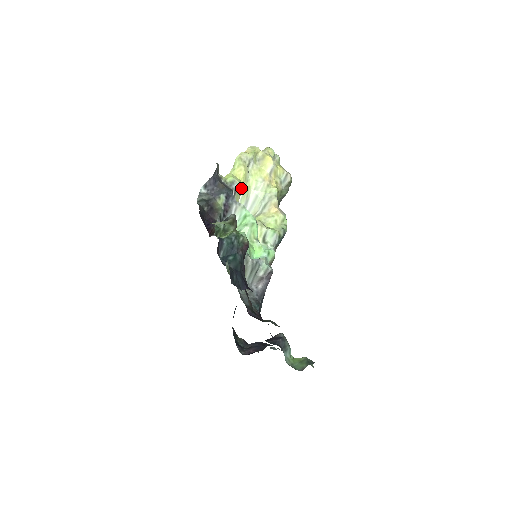
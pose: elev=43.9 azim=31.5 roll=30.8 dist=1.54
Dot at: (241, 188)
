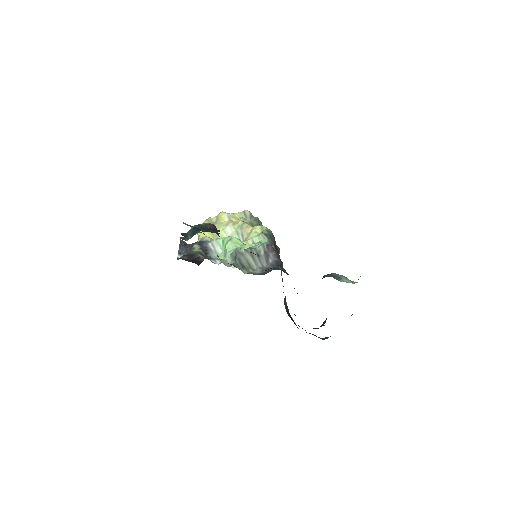
Dot at: occluded
